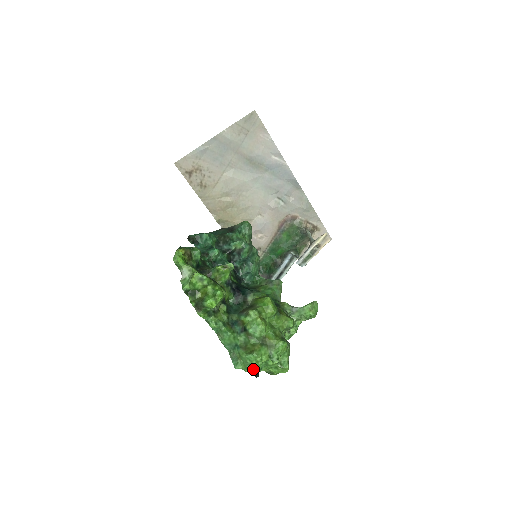
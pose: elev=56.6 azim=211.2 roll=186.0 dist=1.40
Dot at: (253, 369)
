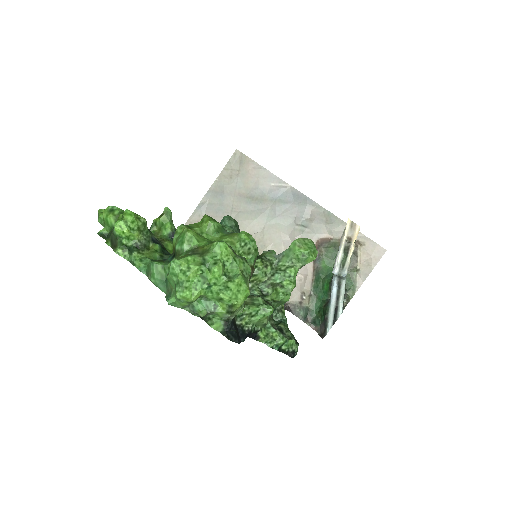
Dot at: (184, 289)
